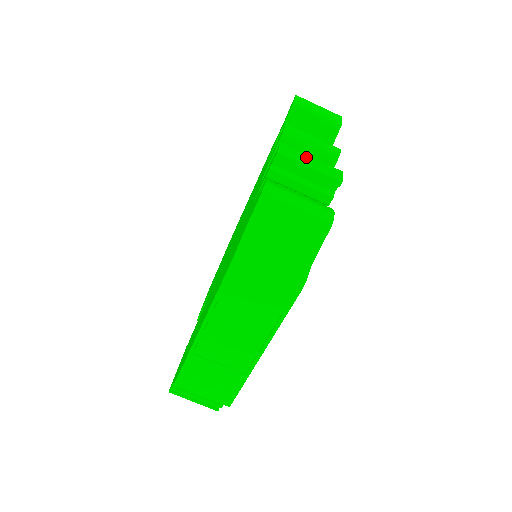
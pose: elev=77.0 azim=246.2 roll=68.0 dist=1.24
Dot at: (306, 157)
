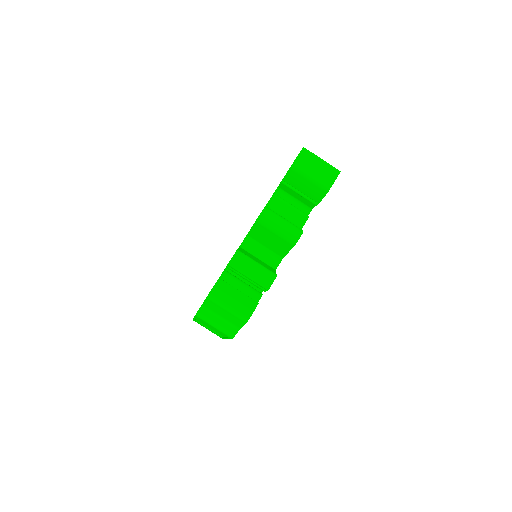
Dot at: (250, 266)
